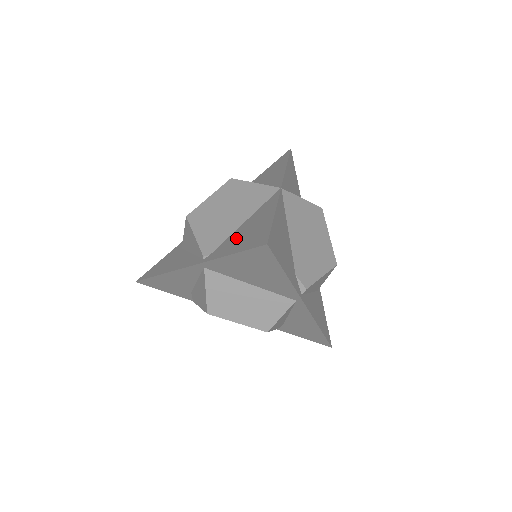
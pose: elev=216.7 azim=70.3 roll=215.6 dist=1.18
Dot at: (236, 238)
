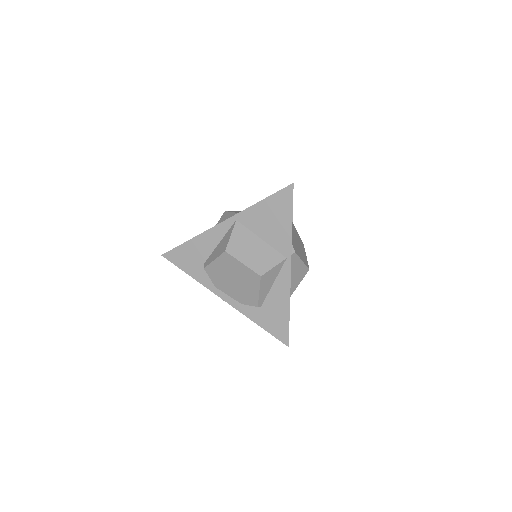
Dot at: occluded
